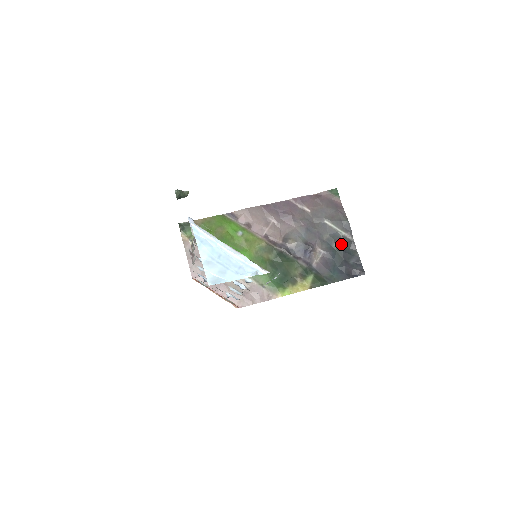
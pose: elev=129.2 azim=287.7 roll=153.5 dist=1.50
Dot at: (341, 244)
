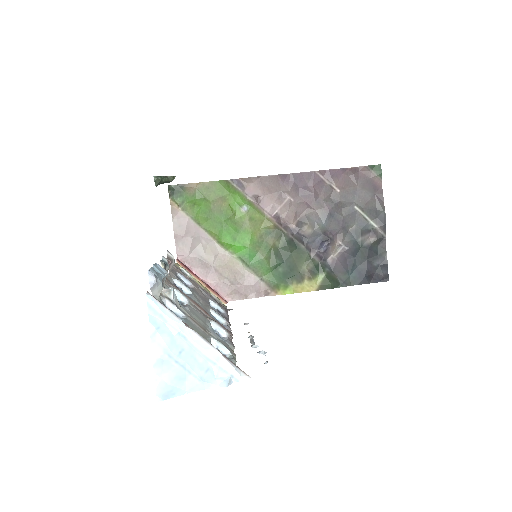
Dot at: (369, 239)
